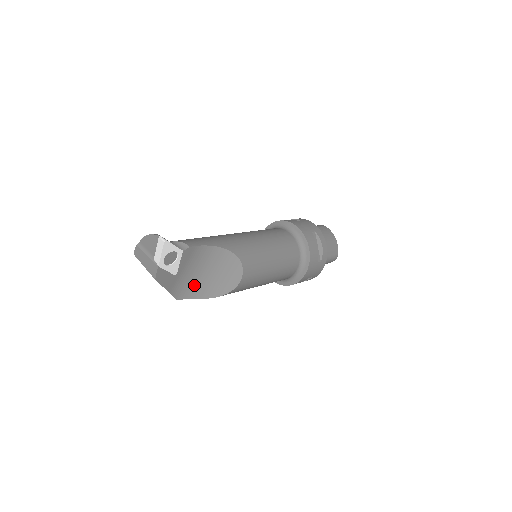
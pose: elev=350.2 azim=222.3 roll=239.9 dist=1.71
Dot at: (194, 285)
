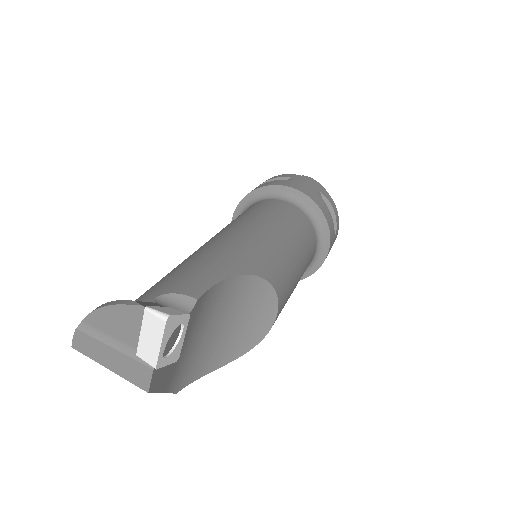
Dot at: (201, 355)
